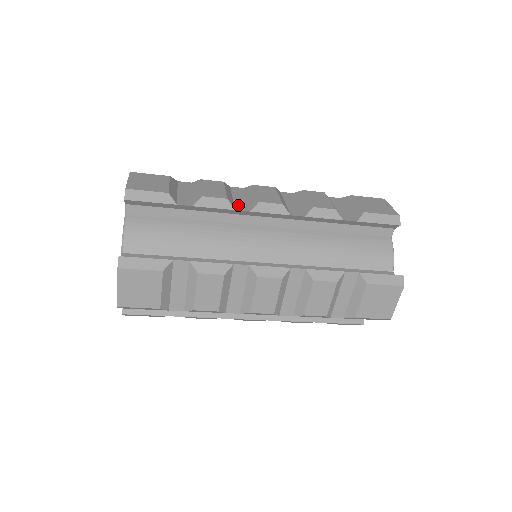
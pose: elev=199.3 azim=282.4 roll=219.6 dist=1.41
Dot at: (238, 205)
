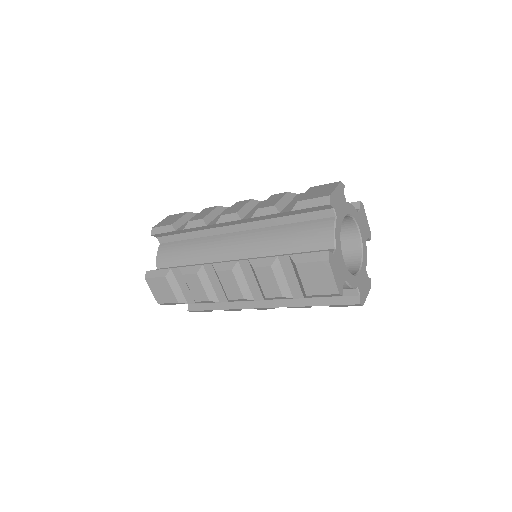
Dot at: (213, 221)
